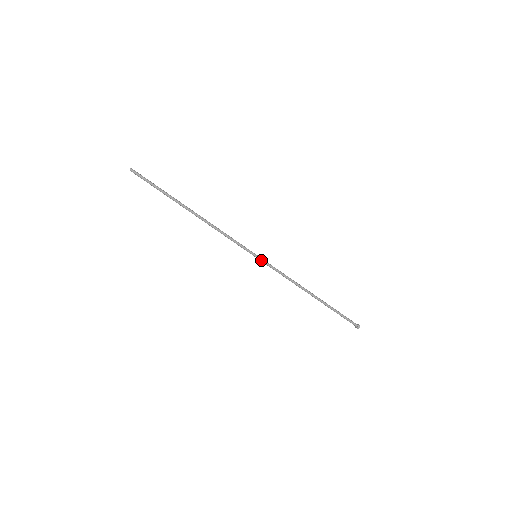
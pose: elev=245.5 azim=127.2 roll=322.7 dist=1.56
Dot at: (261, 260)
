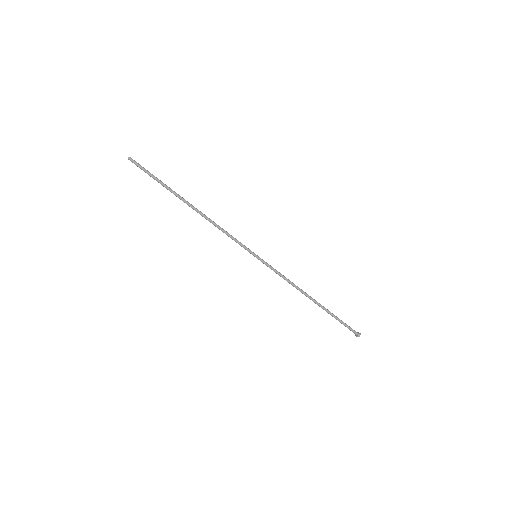
Dot at: (261, 260)
